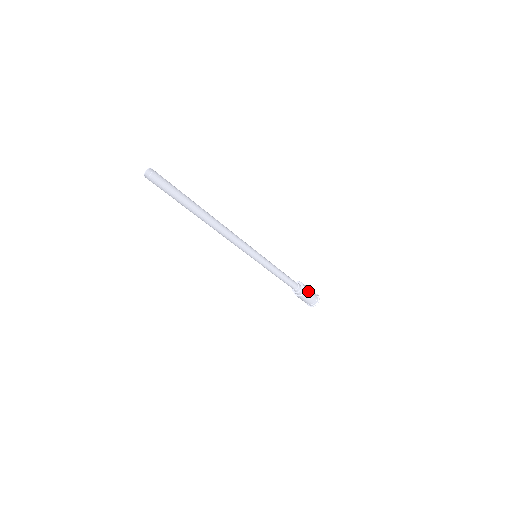
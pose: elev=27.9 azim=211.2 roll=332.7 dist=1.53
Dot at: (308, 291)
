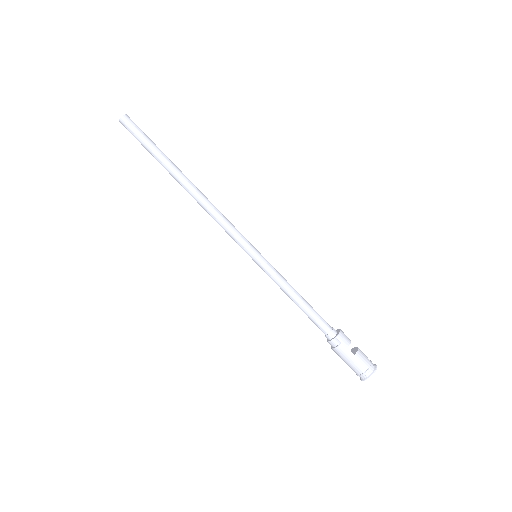
Dot at: (355, 350)
